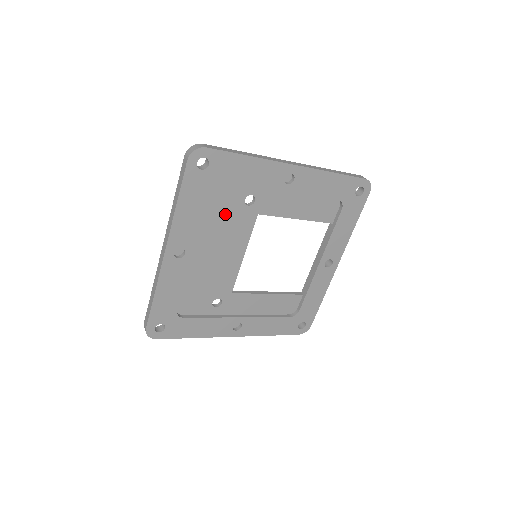
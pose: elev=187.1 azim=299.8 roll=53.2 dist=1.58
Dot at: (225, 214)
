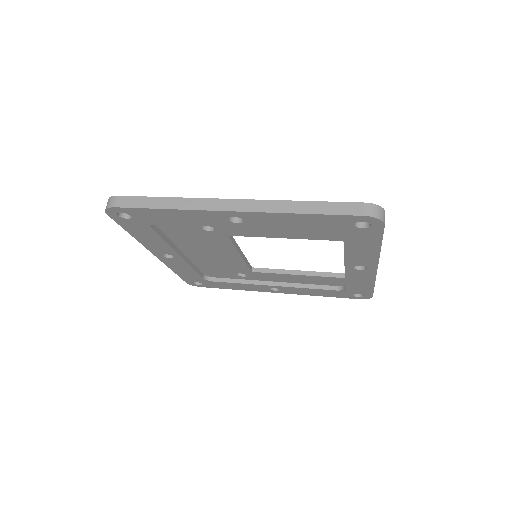
Dot at: (190, 235)
